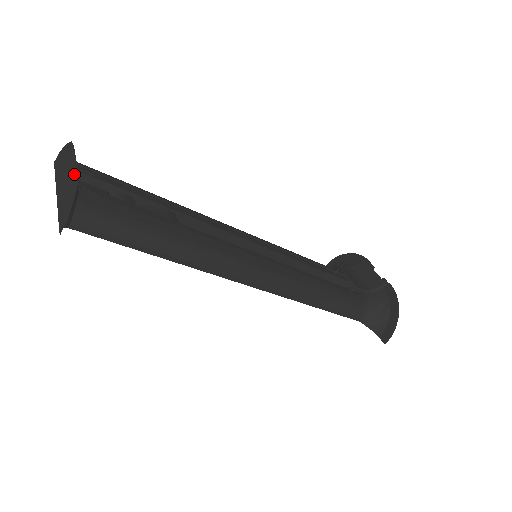
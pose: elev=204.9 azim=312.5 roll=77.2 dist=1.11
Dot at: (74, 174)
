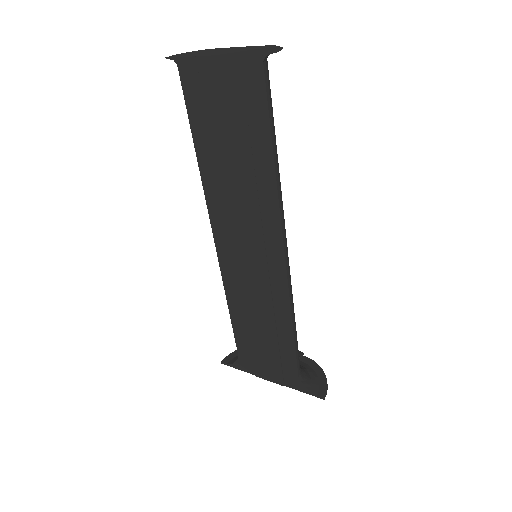
Dot at: (253, 47)
